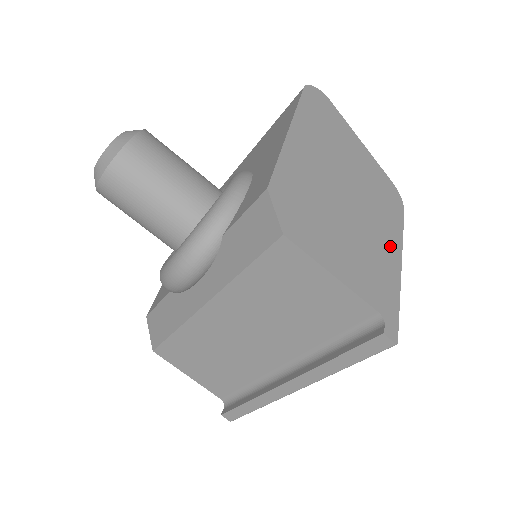
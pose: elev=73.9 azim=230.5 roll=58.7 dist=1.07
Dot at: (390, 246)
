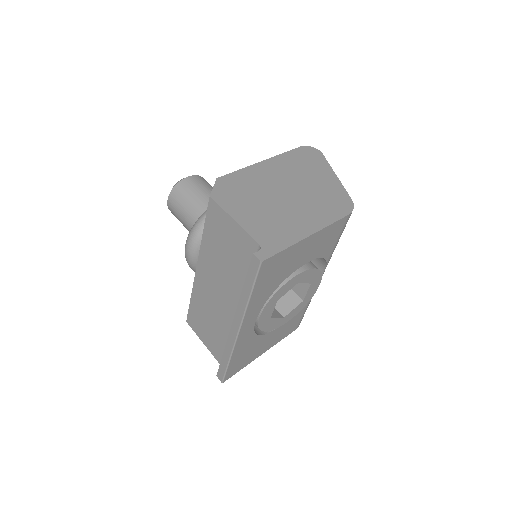
Dot at: (309, 224)
